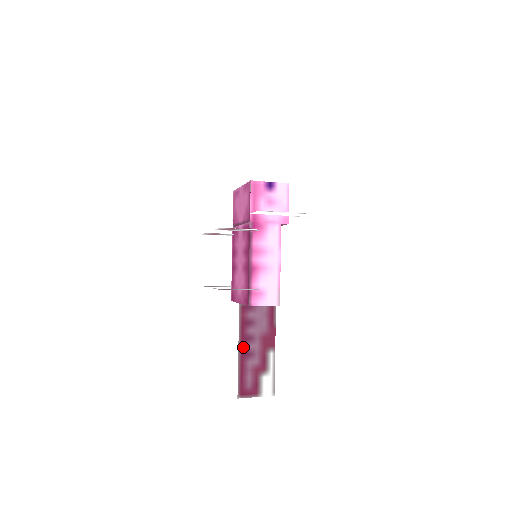
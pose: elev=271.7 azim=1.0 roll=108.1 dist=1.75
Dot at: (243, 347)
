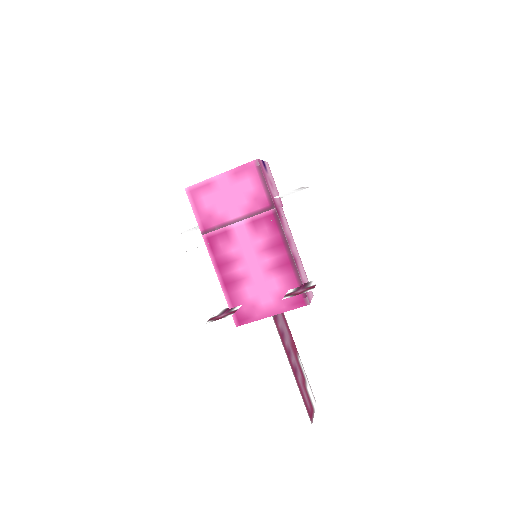
Dot at: (291, 365)
